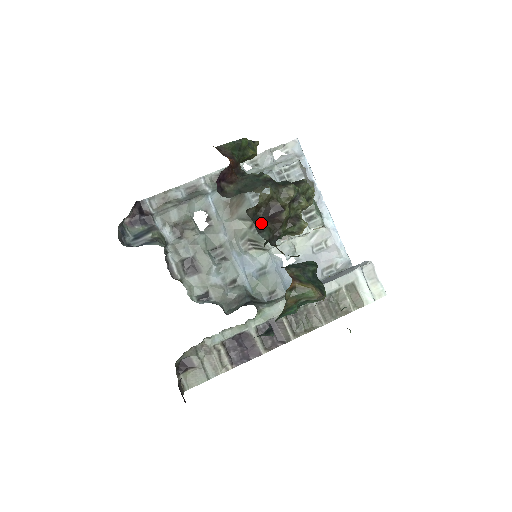
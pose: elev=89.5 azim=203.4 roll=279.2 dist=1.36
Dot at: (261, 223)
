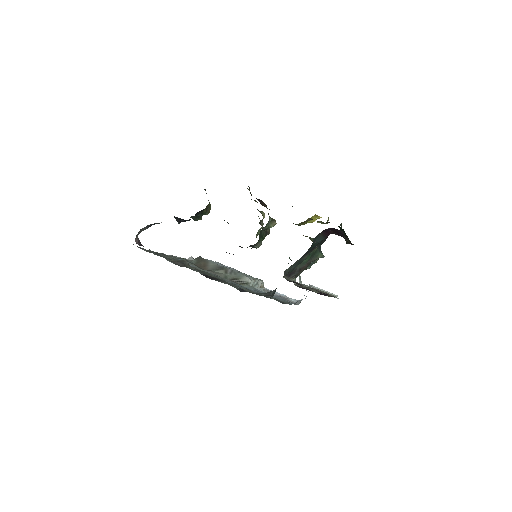
Dot at: occluded
